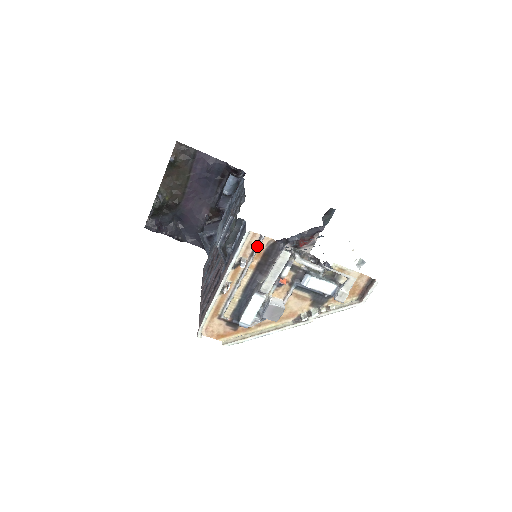
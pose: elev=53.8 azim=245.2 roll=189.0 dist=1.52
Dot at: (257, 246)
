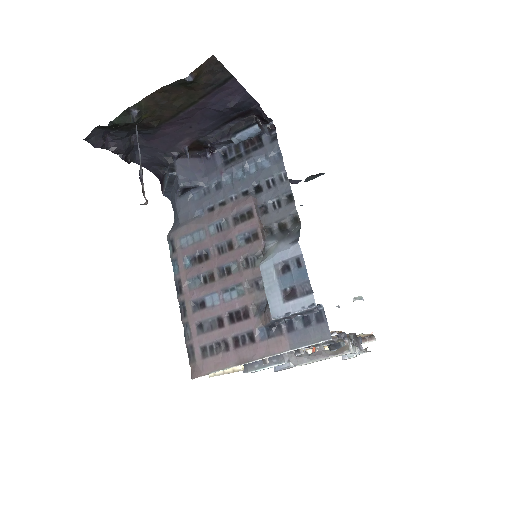
Dot at: occluded
